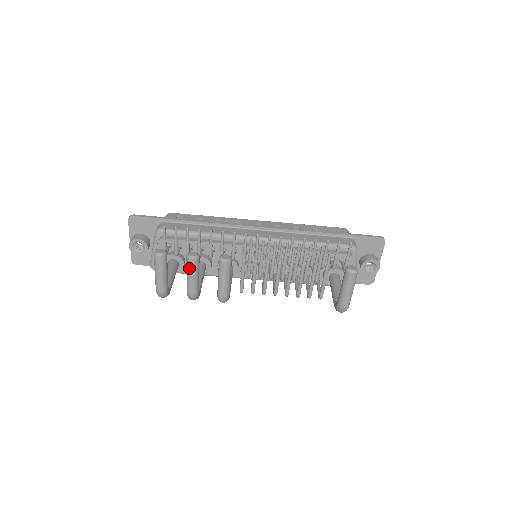
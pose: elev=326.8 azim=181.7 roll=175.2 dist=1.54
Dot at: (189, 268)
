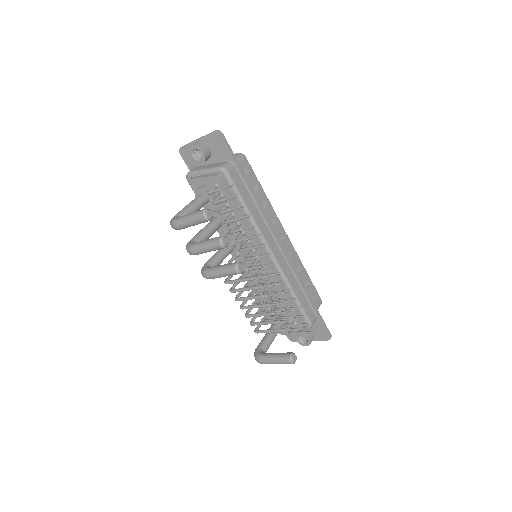
Dot at: (212, 244)
